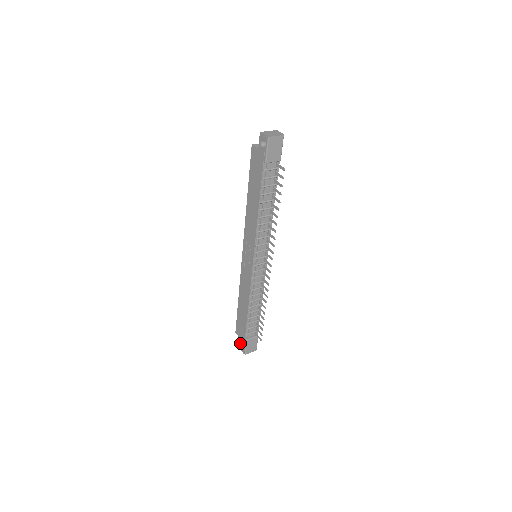
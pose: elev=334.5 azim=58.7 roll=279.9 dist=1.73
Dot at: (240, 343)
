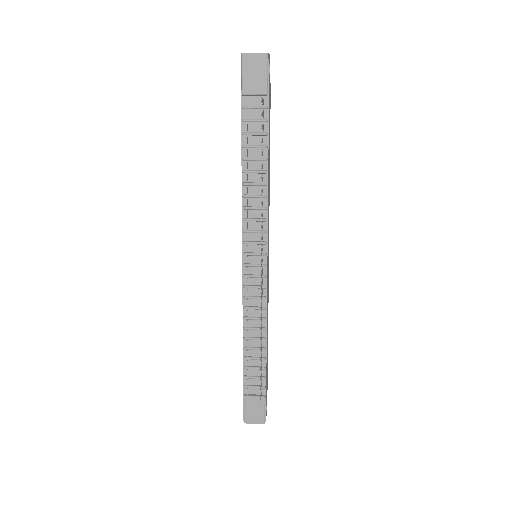
Dot at: occluded
